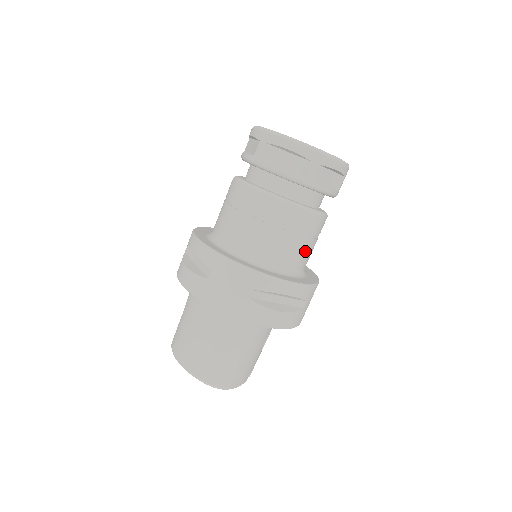
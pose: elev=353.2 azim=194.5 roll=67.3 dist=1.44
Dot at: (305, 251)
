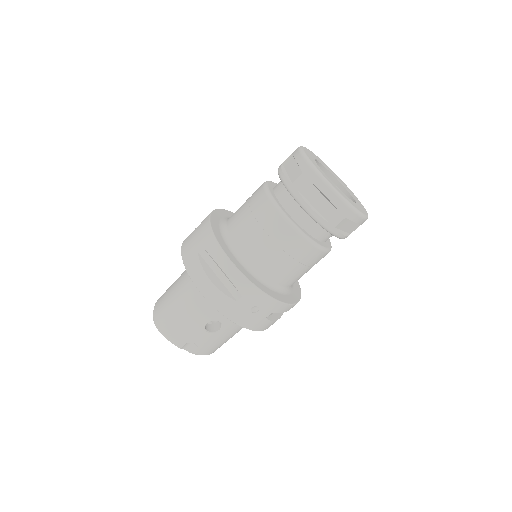
Dot at: (269, 255)
